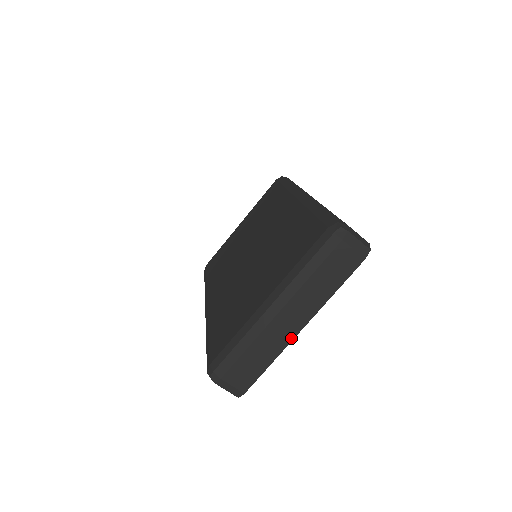
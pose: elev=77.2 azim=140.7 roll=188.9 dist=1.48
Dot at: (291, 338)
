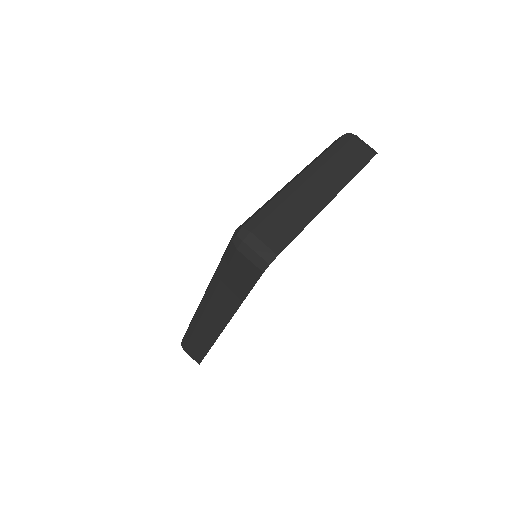
Dot at: (322, 206)
